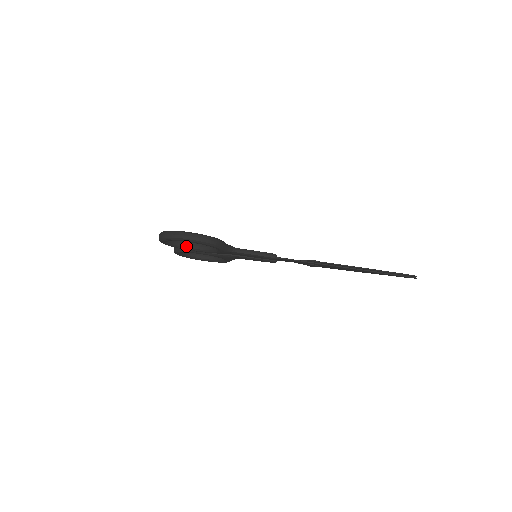
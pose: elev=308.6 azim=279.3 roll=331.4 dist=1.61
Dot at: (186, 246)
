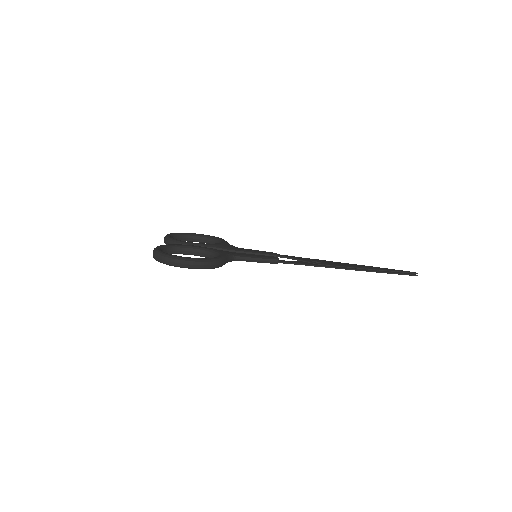
Dot at: (181, 252)
